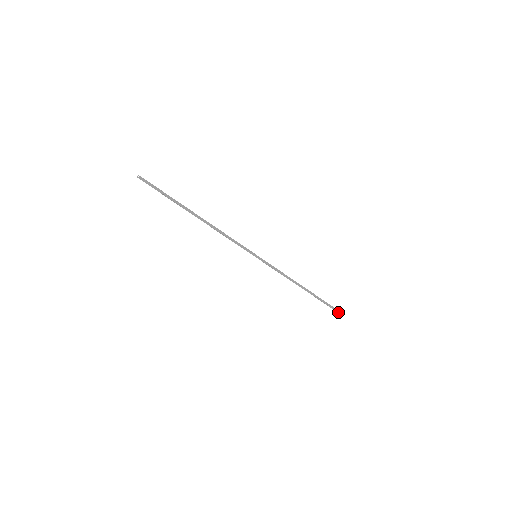
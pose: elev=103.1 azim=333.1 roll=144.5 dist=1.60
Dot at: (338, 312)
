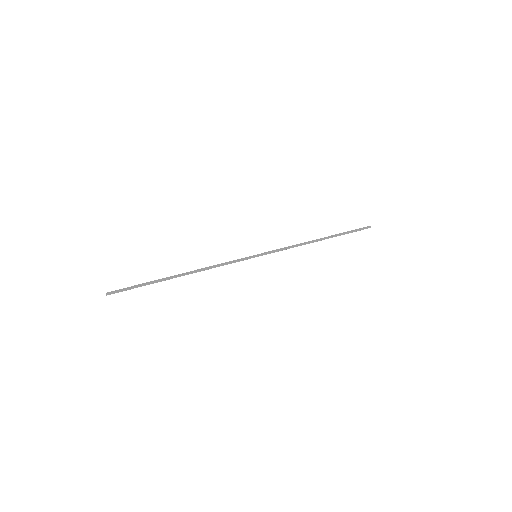
Dot at: (364, 228)
